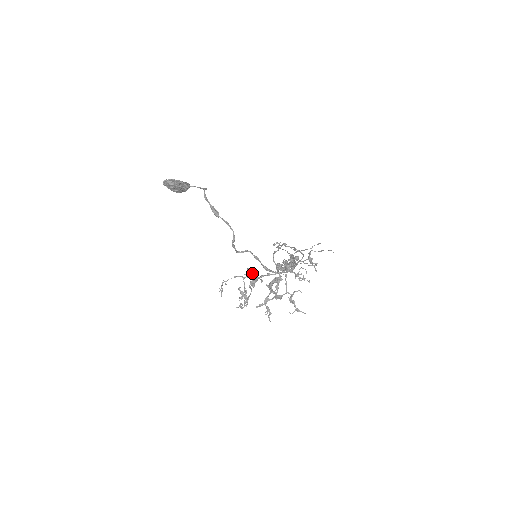
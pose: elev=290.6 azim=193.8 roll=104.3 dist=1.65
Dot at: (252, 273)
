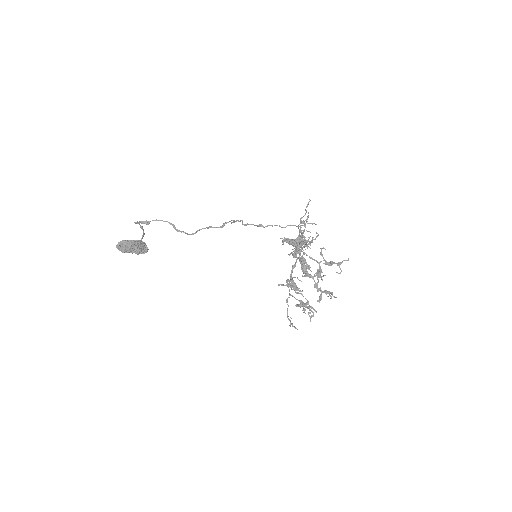
Dot at: (286, 281)
